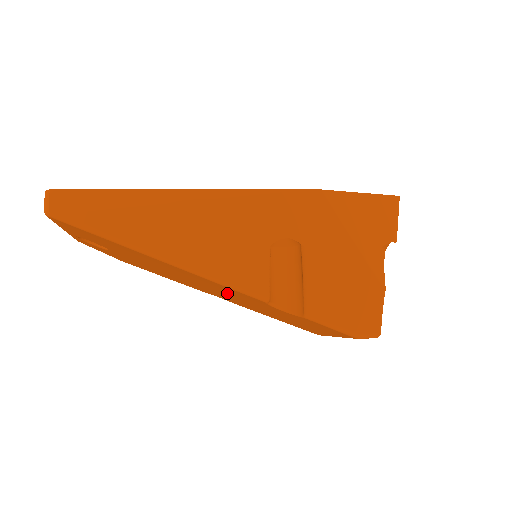
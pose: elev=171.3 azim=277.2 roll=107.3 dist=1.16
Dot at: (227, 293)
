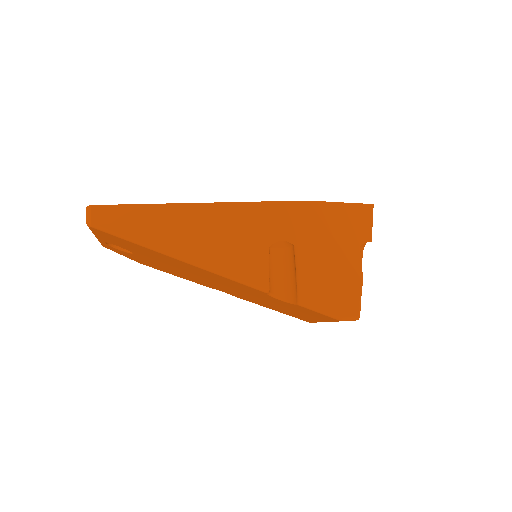
Dot at: (233, 287)
